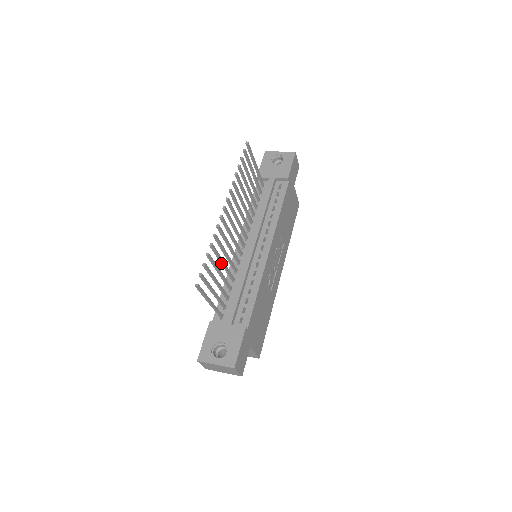
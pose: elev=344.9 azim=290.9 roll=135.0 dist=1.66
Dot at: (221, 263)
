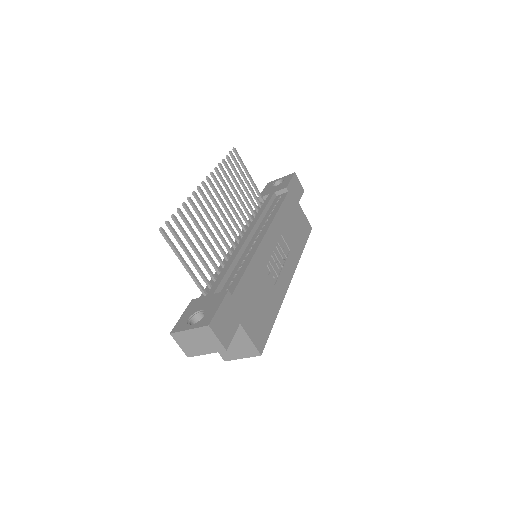
Dot at: (202, 235)
